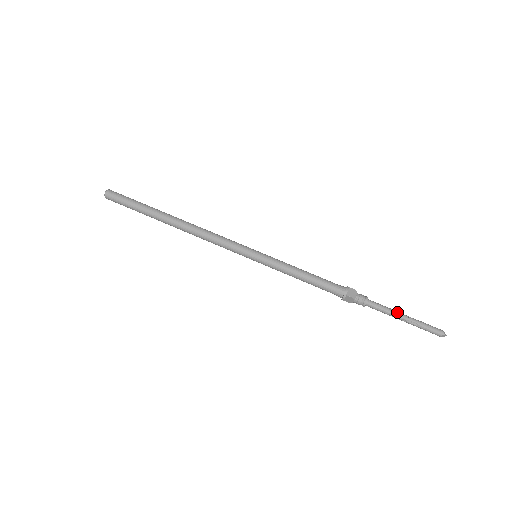
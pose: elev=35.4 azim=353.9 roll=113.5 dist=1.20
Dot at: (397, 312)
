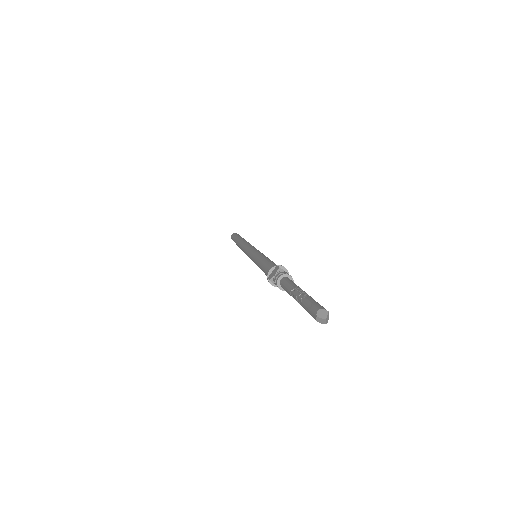
Dot at: (293, 289)
